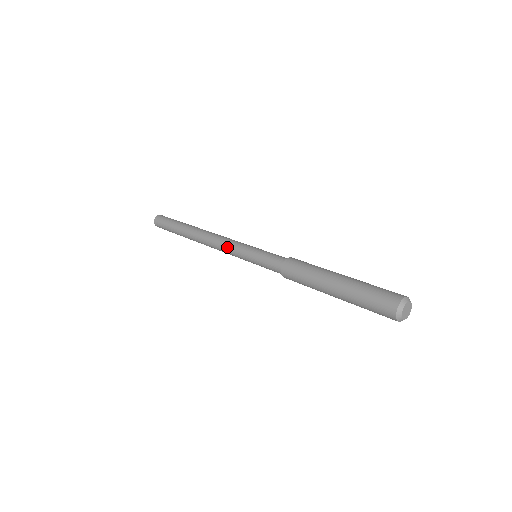
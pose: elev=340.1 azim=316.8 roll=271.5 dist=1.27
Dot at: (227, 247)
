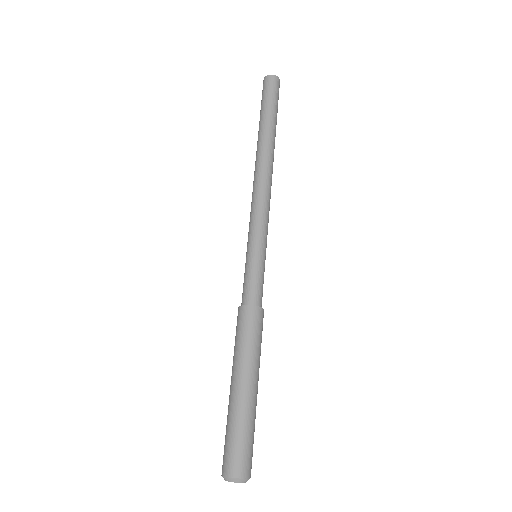
Dot at: (254, 212)
